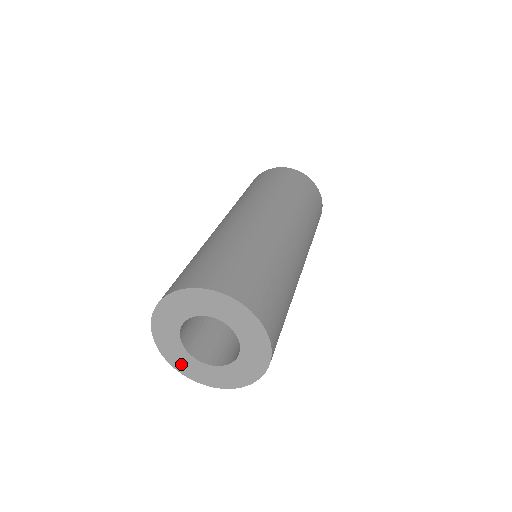
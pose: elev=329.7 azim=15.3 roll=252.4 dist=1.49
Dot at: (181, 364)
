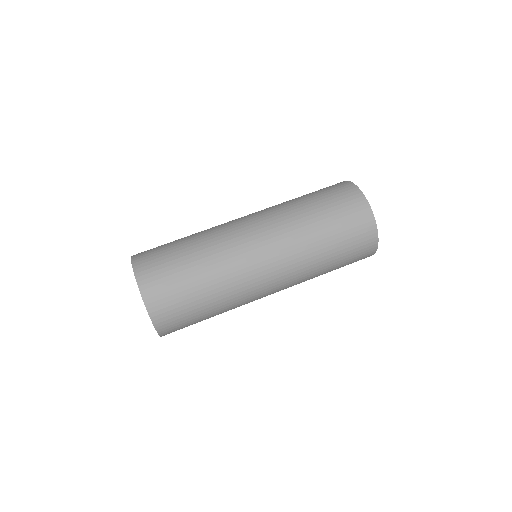
Dot at: occluded
